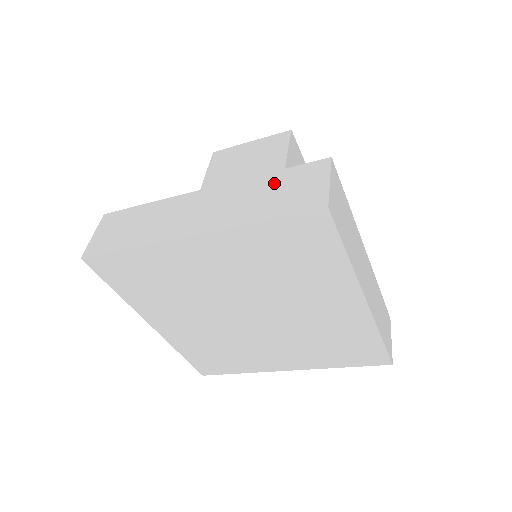
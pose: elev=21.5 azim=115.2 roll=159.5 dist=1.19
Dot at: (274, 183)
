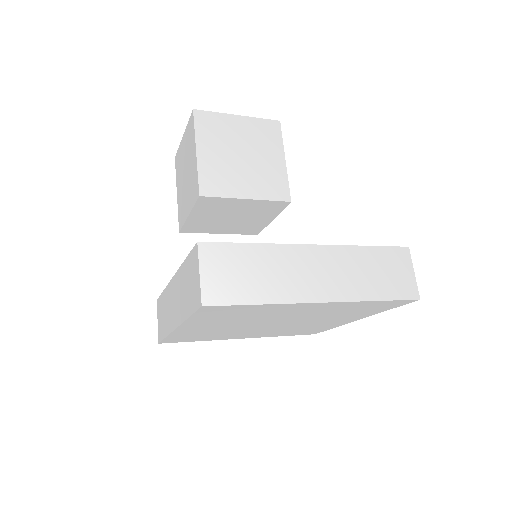
Dot at: (376, 260)
